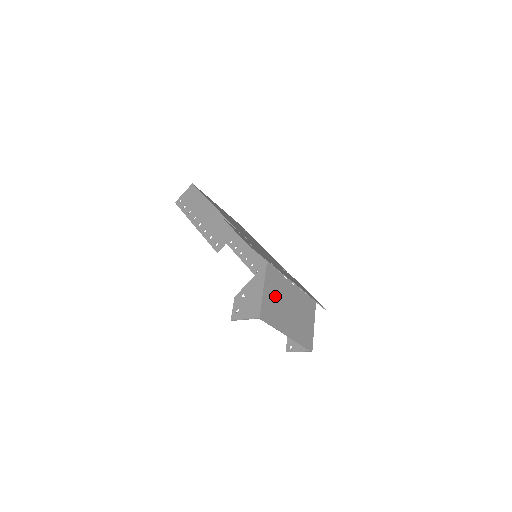
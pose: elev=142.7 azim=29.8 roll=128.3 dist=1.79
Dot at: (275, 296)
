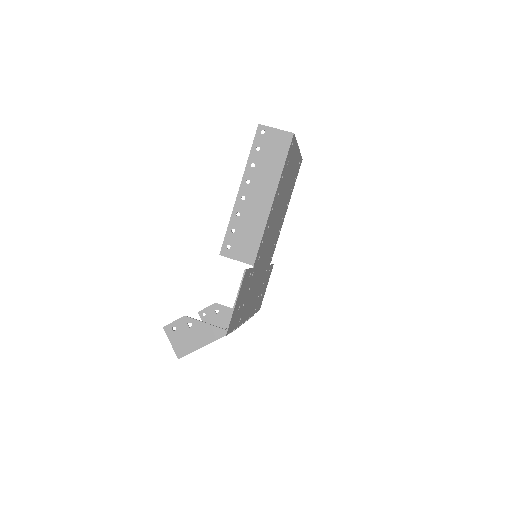
Dot at: occluded
